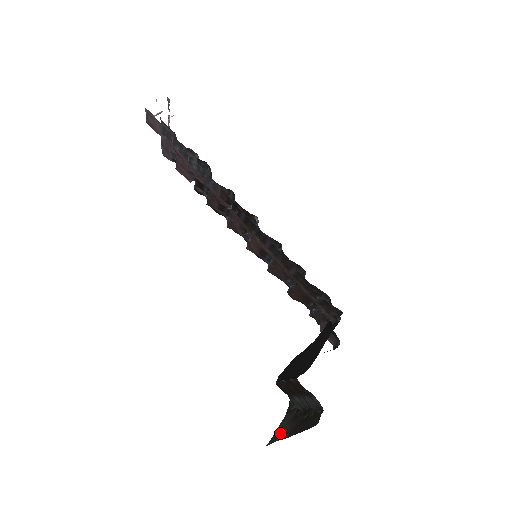
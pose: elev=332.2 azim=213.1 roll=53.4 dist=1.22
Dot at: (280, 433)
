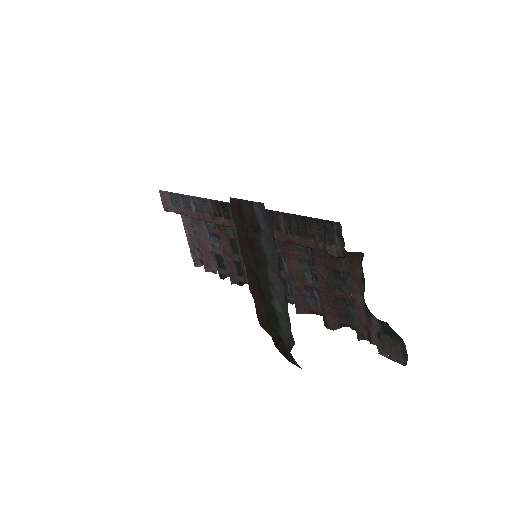
Dot at: occluded
